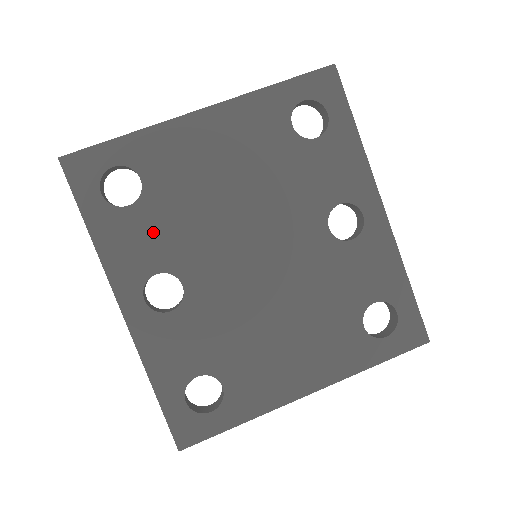
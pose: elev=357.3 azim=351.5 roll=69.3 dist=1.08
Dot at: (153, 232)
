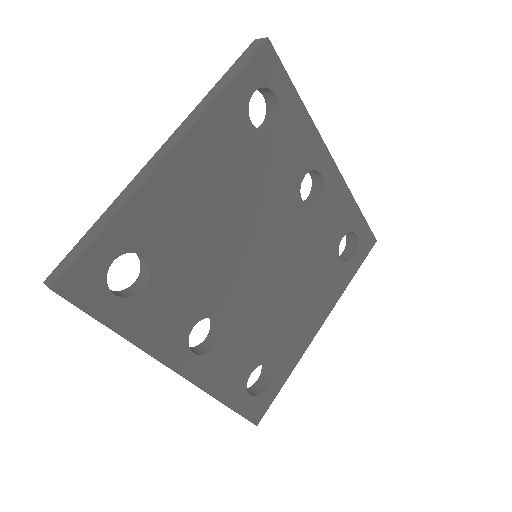
Dot at: (176, 296)
